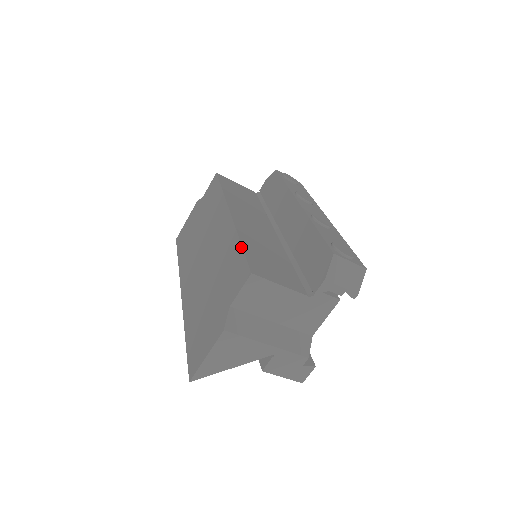
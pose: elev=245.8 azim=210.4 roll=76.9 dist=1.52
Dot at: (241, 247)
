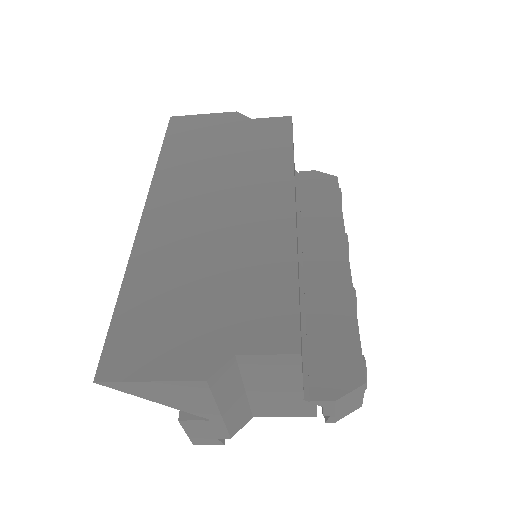
Dot at: (297, 287)
